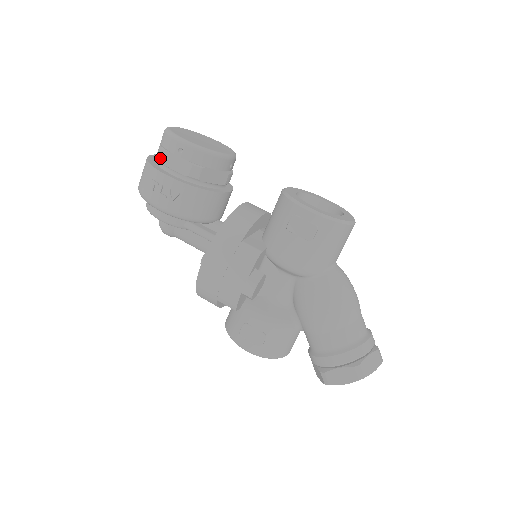
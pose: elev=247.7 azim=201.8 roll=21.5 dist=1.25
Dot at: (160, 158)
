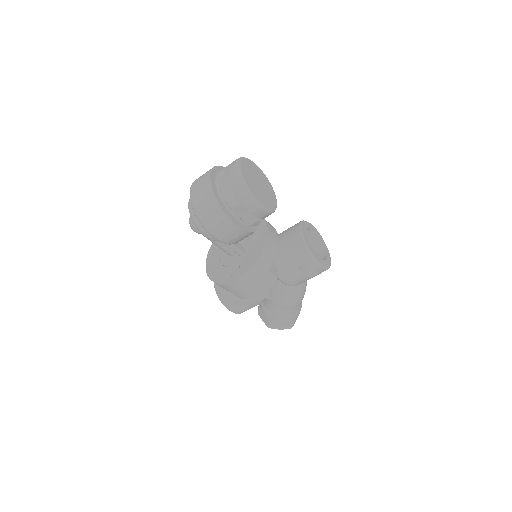
Dot at: (233, 207)
